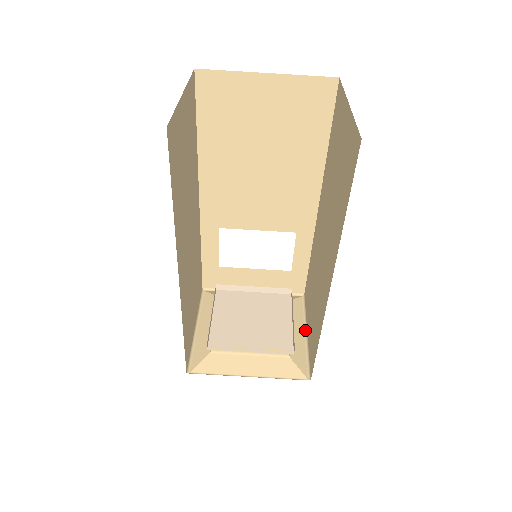
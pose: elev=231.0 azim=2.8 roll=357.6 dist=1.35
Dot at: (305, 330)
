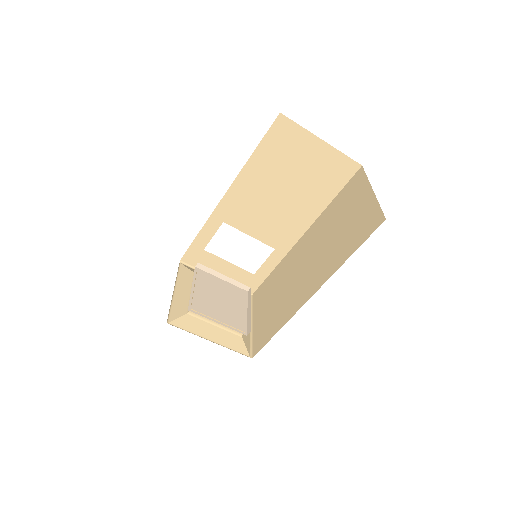
Dot at: (251, 321)
